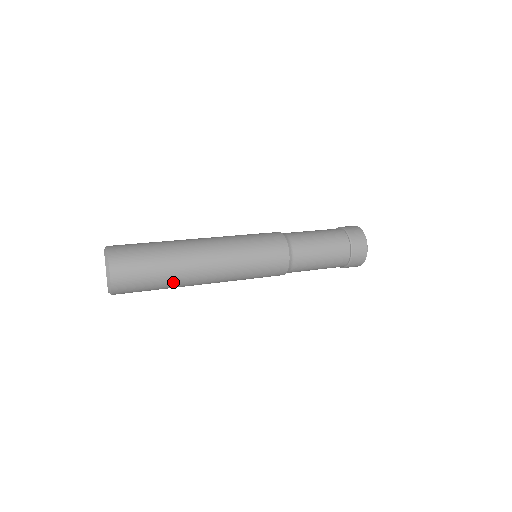
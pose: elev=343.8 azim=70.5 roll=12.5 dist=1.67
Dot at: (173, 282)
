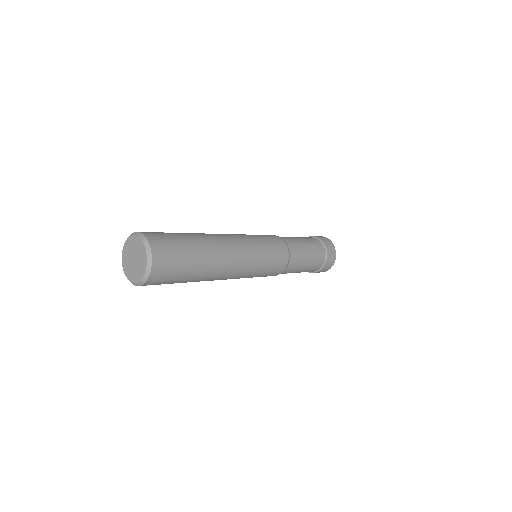
Dot at: (204, 265)
